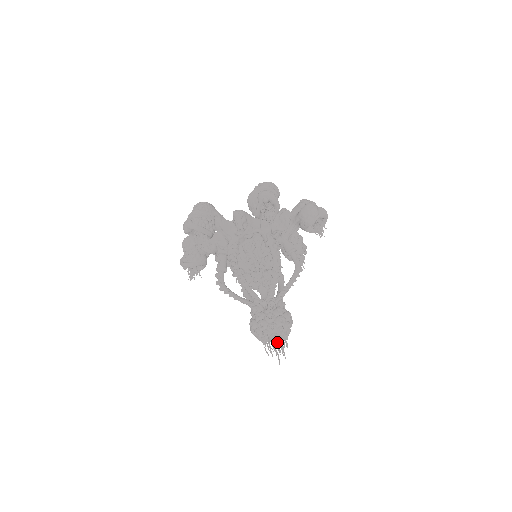
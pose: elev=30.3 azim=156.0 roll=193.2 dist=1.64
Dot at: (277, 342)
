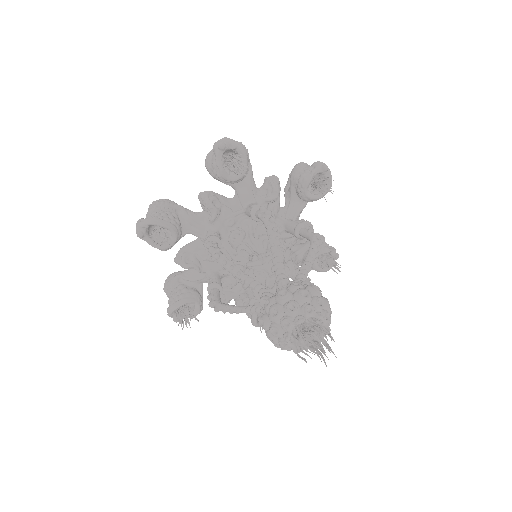
Dot at: (309, 331)
